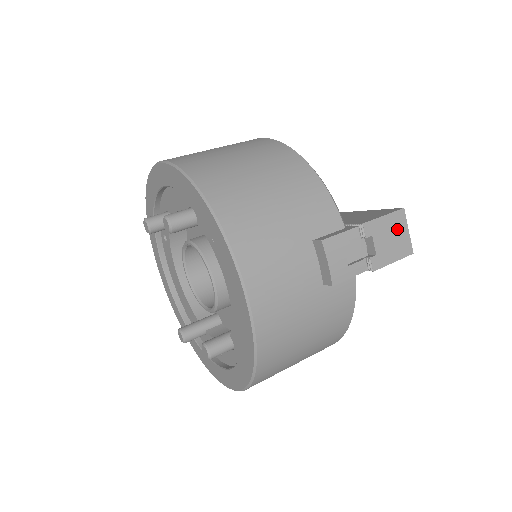
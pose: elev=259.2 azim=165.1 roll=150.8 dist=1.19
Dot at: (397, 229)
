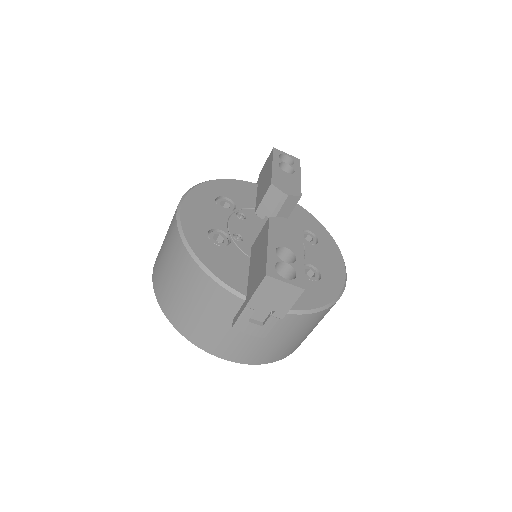
Dot at: (274, 289)
